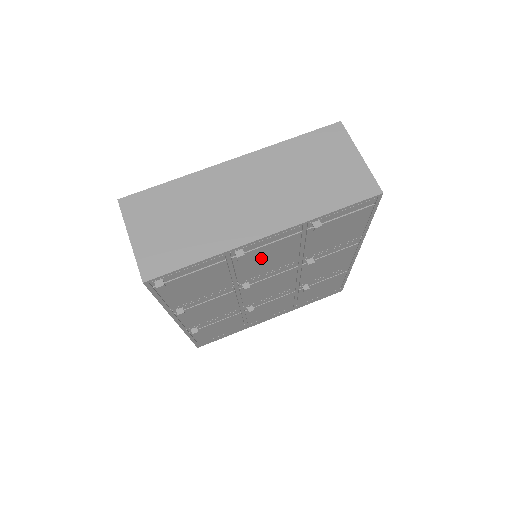
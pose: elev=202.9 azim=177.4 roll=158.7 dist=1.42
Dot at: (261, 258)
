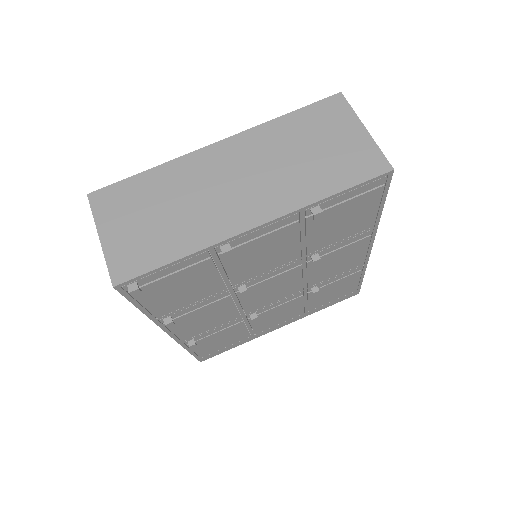
Dot at: (255, 255)
